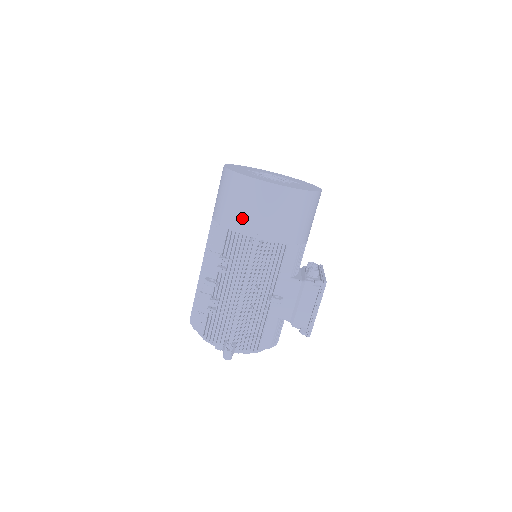
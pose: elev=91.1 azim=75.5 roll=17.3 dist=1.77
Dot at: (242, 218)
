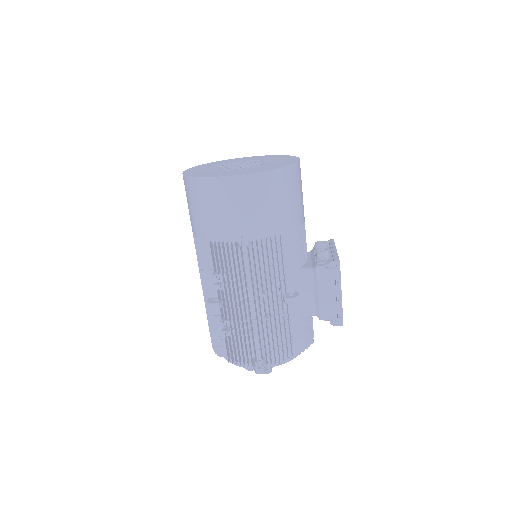
Dot at: (218, 225)
